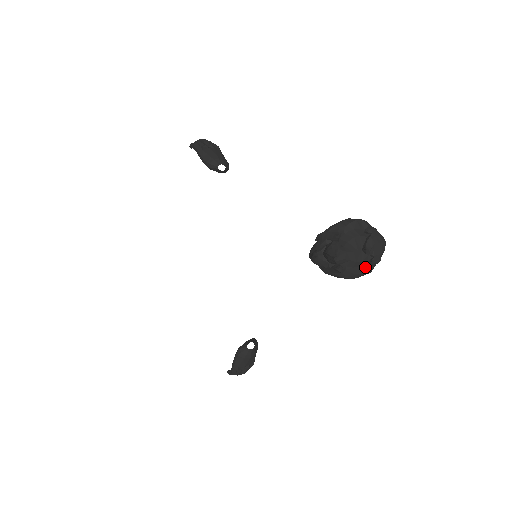
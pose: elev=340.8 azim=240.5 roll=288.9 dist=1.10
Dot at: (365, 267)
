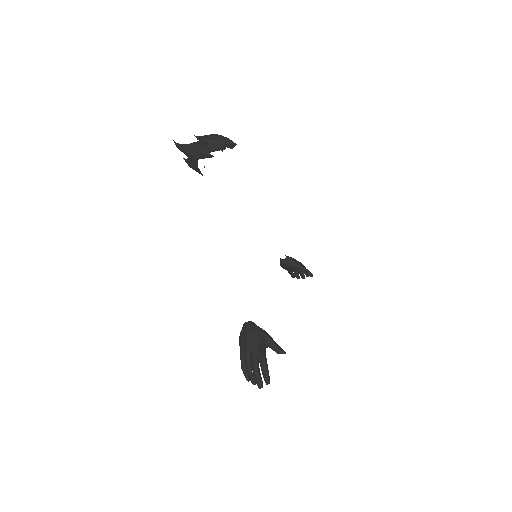
Dot at: (203, 146)
